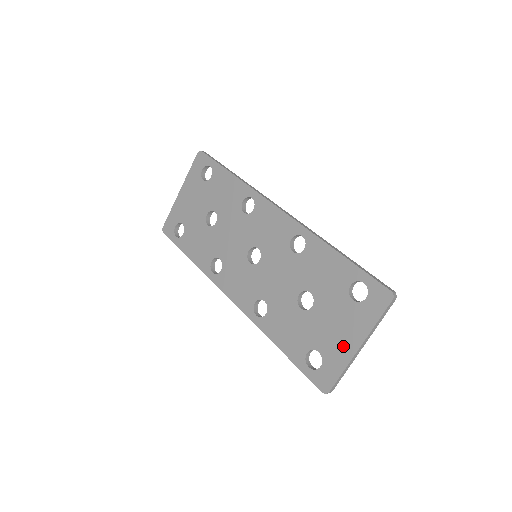
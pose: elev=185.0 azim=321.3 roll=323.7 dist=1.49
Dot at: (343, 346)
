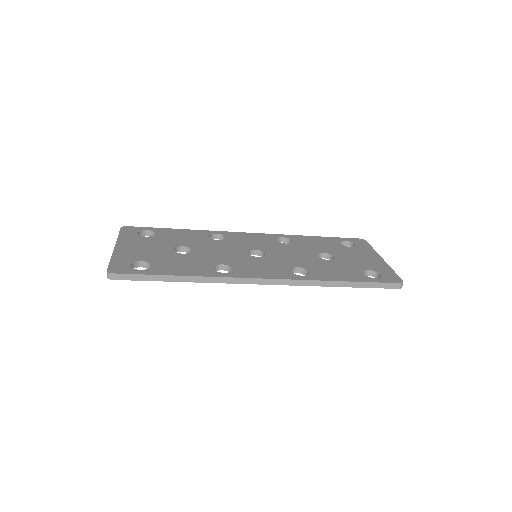
Dot at: (375, 262)
